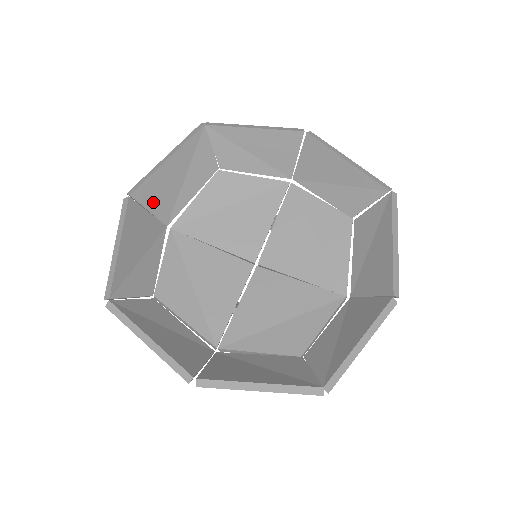
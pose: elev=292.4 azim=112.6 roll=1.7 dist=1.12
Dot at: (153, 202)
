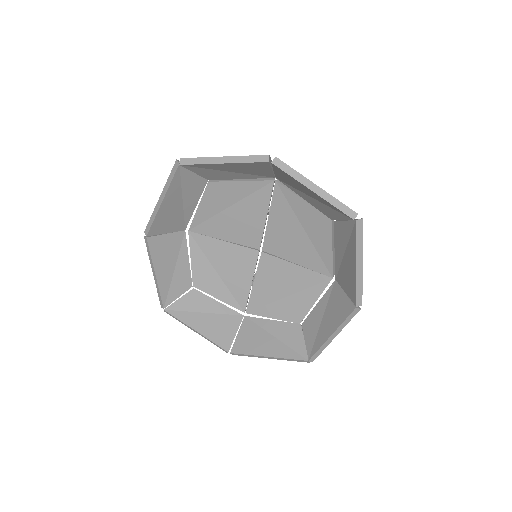
Dot at: (166, 228)
